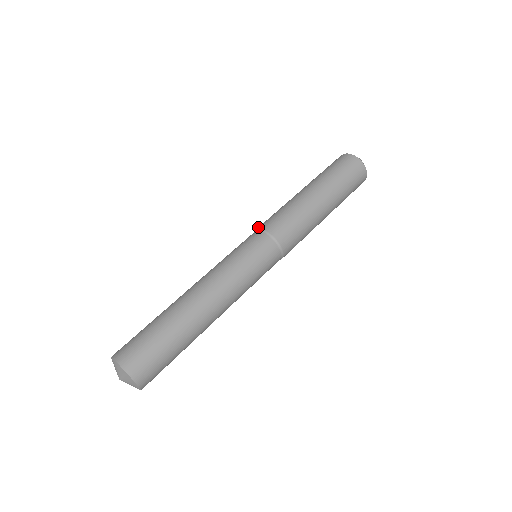
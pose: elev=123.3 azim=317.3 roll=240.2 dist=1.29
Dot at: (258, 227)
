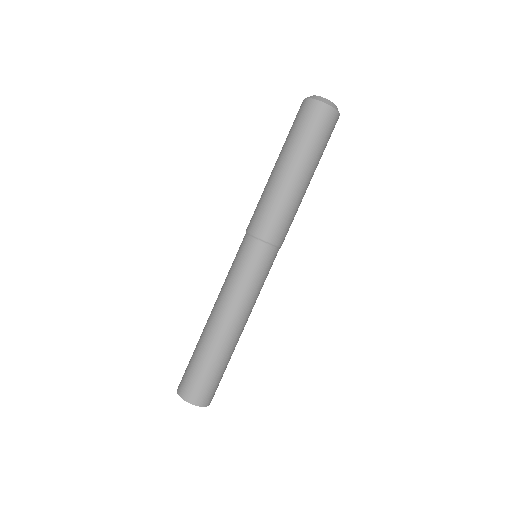
Dot at: (251, 231)
